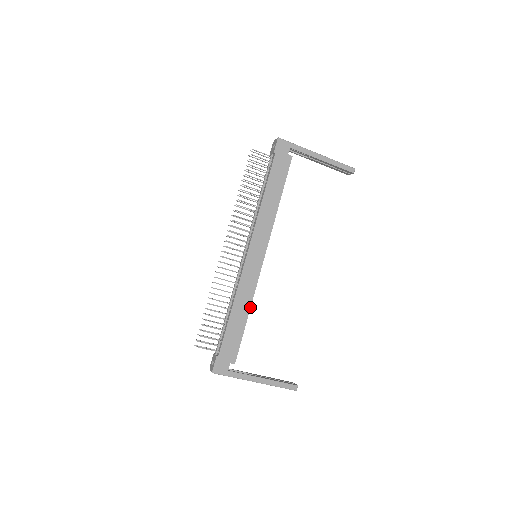
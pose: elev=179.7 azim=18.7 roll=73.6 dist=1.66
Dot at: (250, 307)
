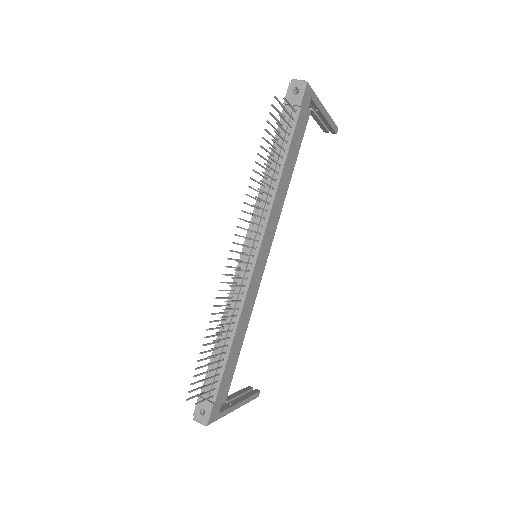
Dot at: (247, 327)
